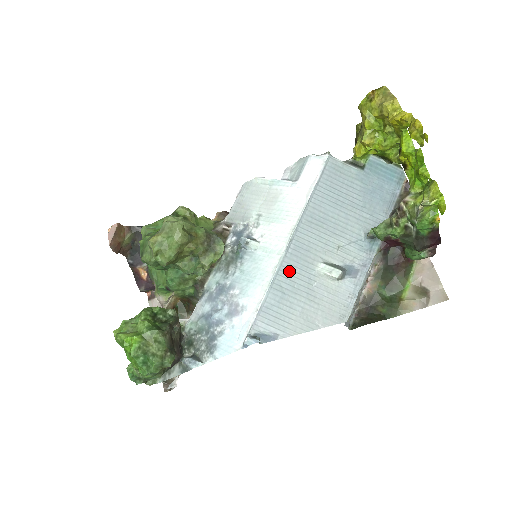
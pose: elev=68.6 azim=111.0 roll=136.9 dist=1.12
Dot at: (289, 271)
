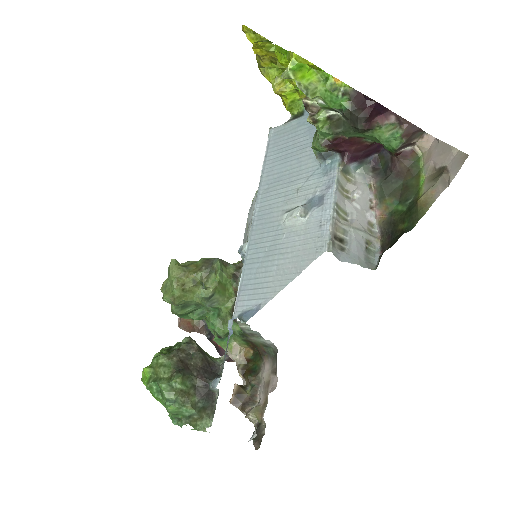
Dot at: (258, 241)
